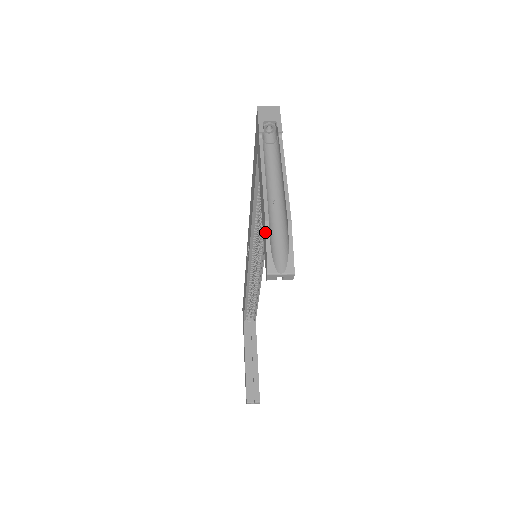
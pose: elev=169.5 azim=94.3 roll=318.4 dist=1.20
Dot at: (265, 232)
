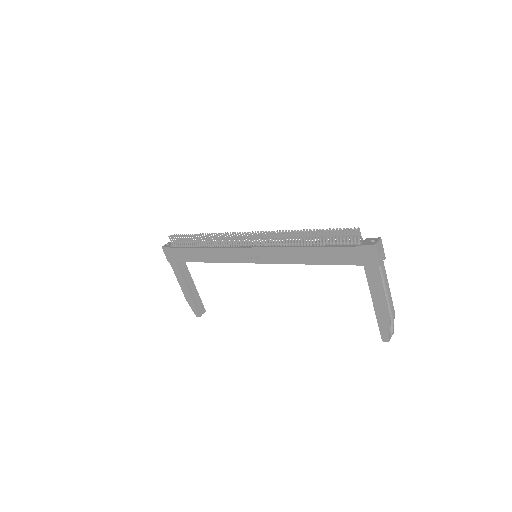
Dot at: (389, 325)
